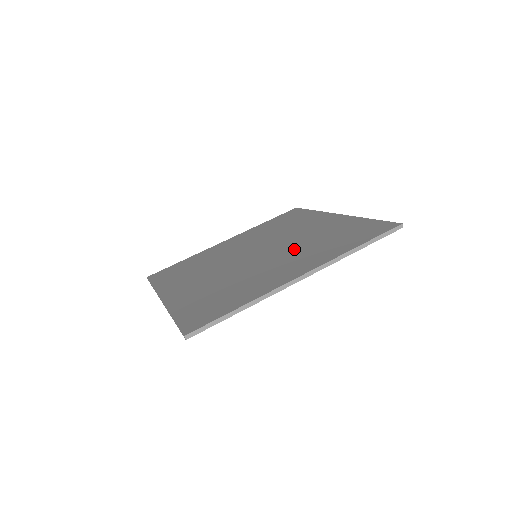
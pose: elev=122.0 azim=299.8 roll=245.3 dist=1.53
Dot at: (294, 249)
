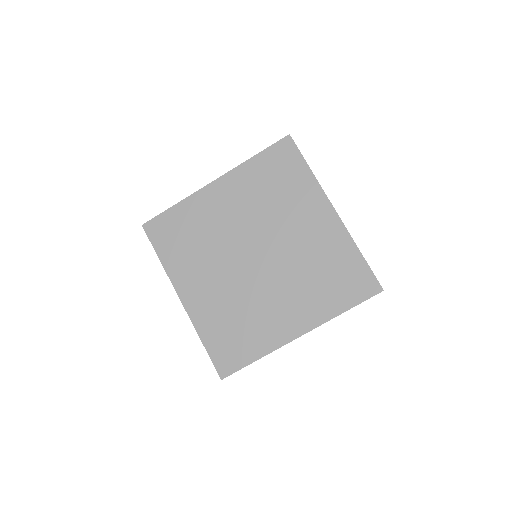
Dot at: (292, 274)
